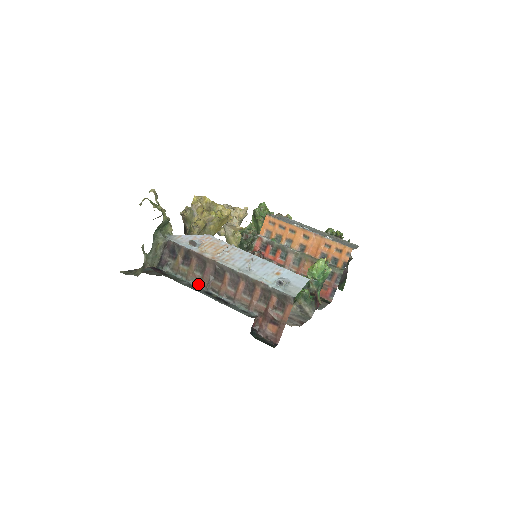
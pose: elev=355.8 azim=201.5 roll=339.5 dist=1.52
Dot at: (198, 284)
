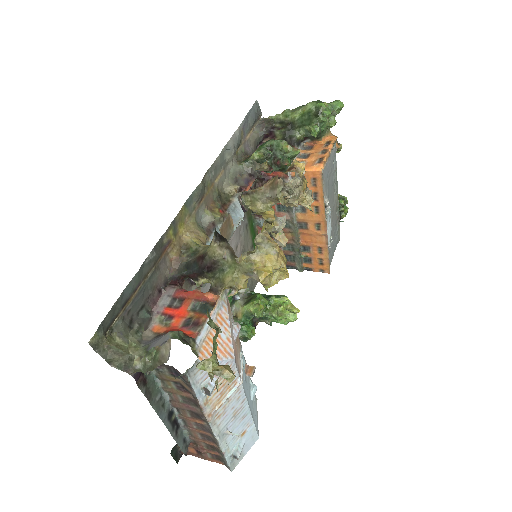
Dot at: (169, 398)
